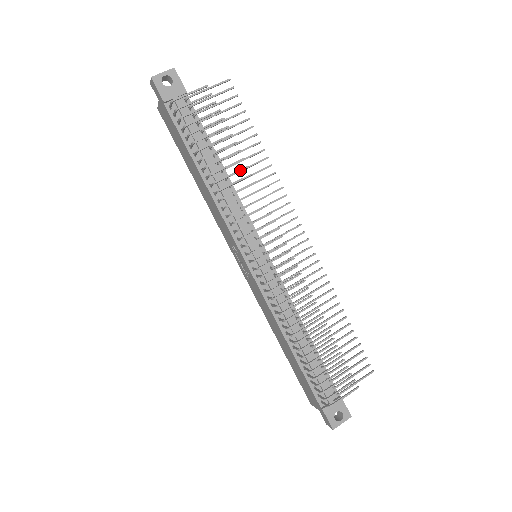
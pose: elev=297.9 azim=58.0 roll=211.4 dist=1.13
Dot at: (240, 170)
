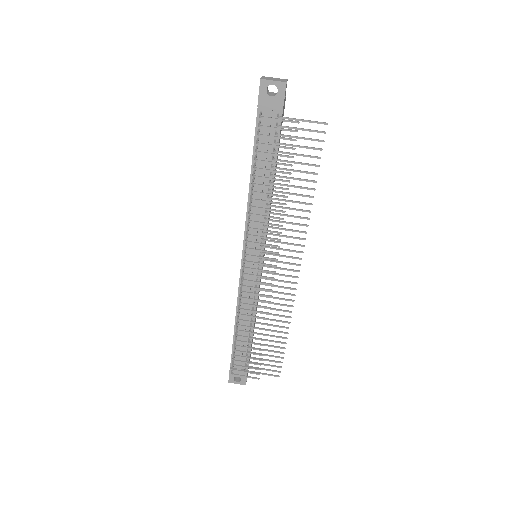
Dot at: (278, 203)
